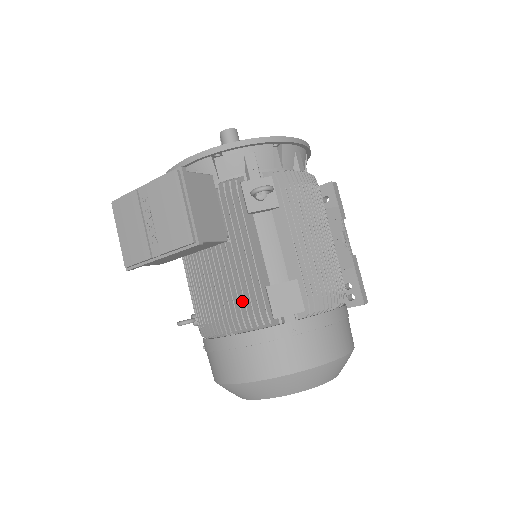
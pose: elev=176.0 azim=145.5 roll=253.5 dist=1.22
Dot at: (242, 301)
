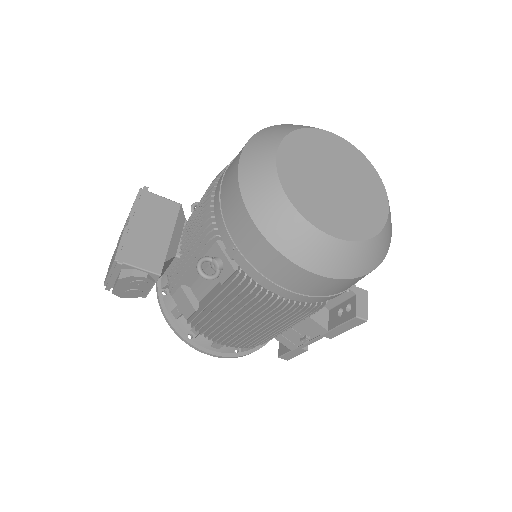
Dot at: occluded
